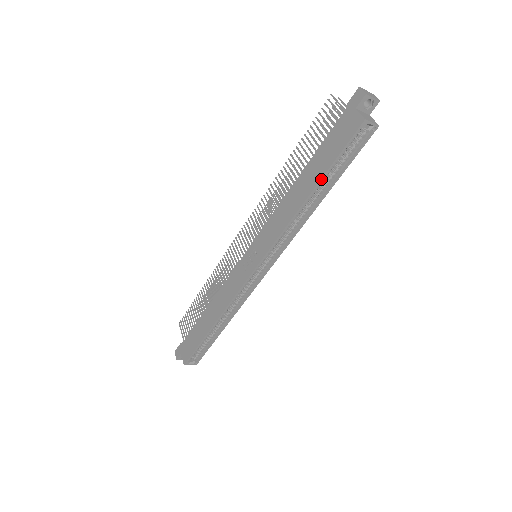
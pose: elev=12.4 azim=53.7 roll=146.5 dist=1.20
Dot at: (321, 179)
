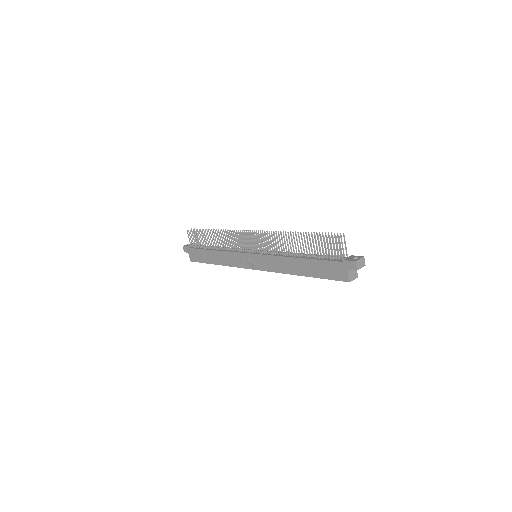
Dot at: occluded
